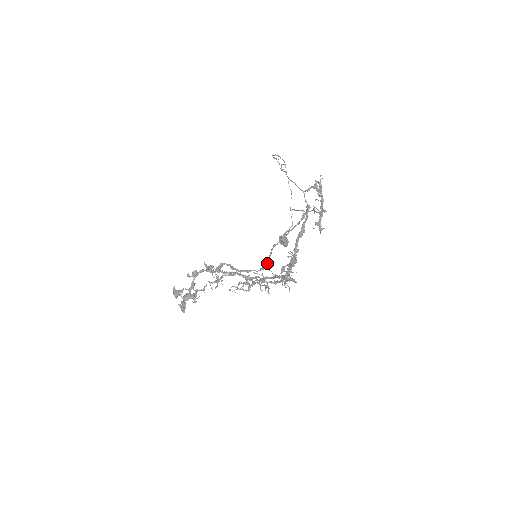
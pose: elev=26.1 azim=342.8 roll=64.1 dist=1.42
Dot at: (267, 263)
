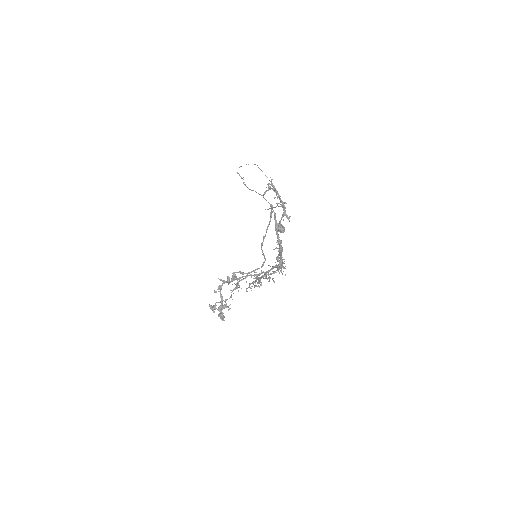
Dot at: occluded
